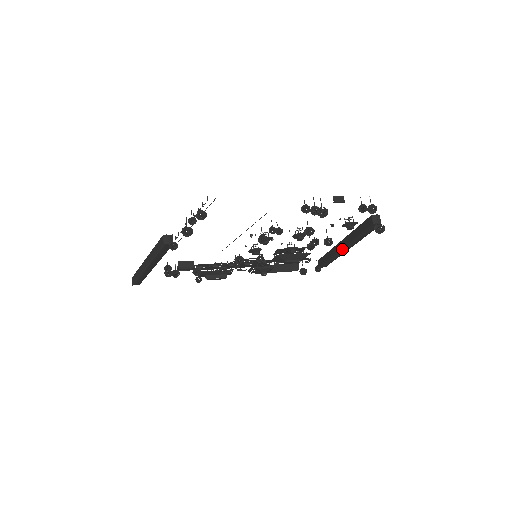
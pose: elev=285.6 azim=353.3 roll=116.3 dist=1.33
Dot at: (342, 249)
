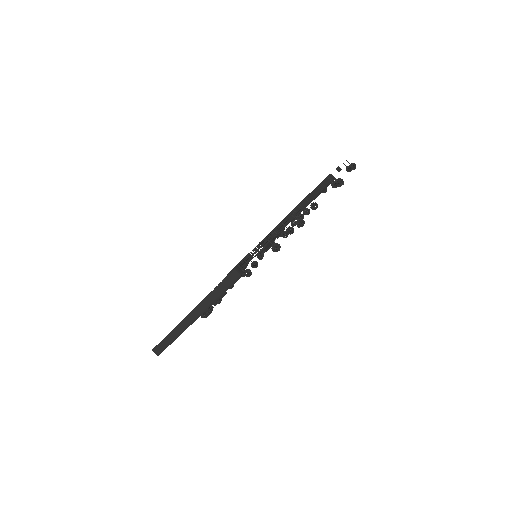
Dot at: occluded
